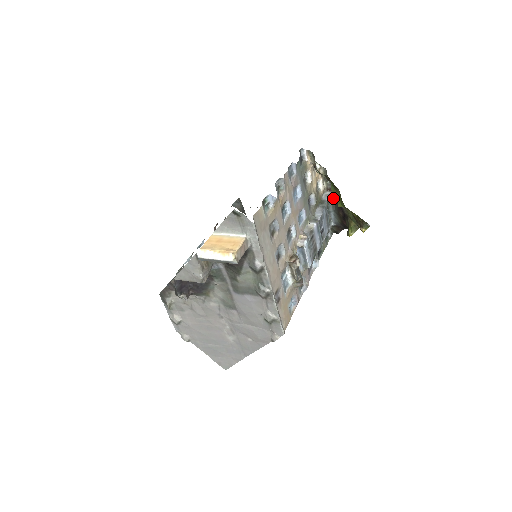
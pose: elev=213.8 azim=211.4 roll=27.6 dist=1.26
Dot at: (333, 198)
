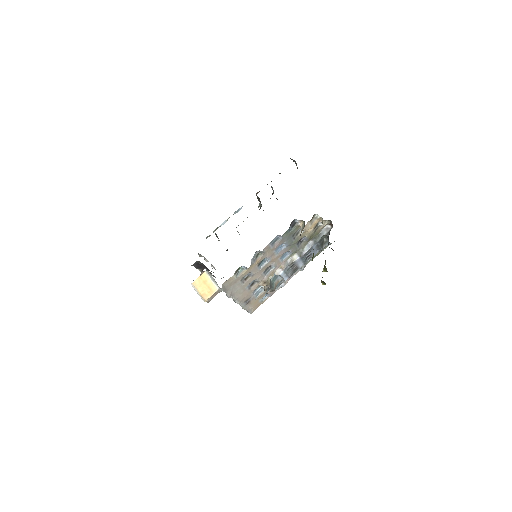
Dot at: (328, 235)
